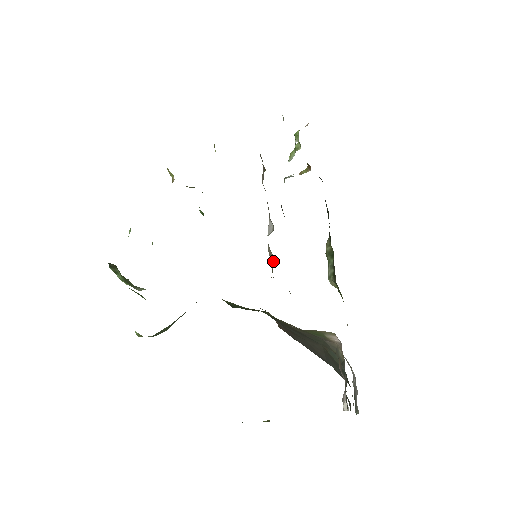
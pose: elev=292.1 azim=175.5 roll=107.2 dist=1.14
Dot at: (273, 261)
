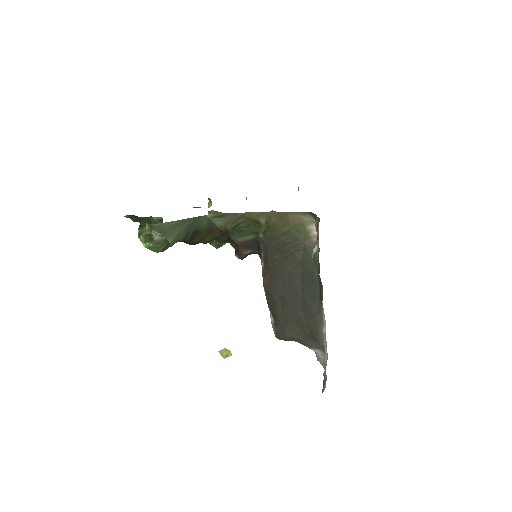
Dot at: occluded
